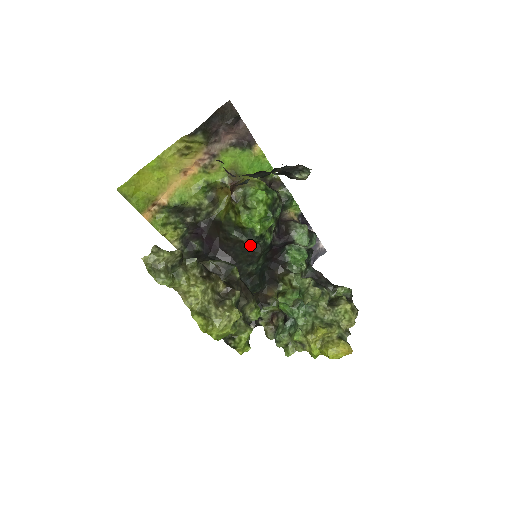
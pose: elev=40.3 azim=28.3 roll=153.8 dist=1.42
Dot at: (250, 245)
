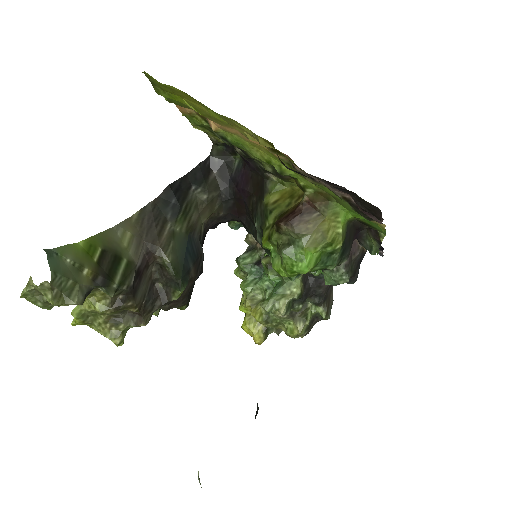
Dot at: occluded
